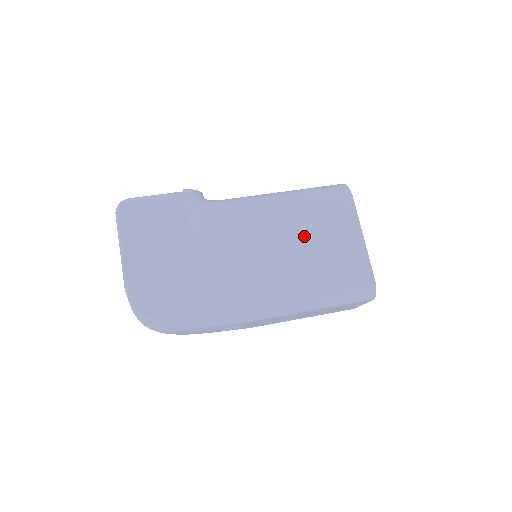
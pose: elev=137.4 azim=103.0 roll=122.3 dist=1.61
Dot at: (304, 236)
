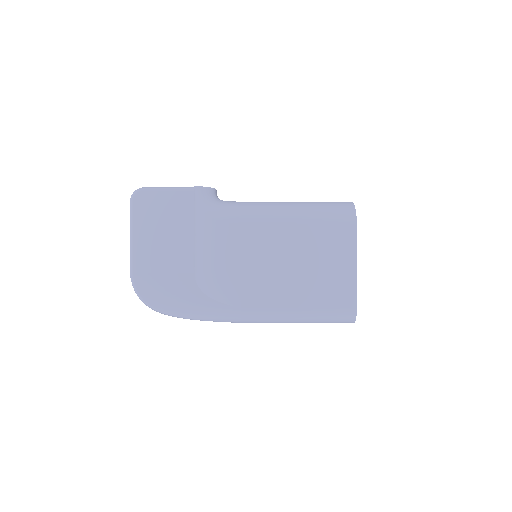
Dot at: (298, 255)
